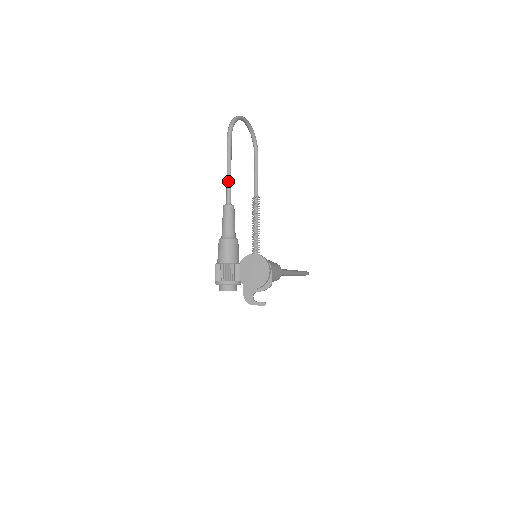
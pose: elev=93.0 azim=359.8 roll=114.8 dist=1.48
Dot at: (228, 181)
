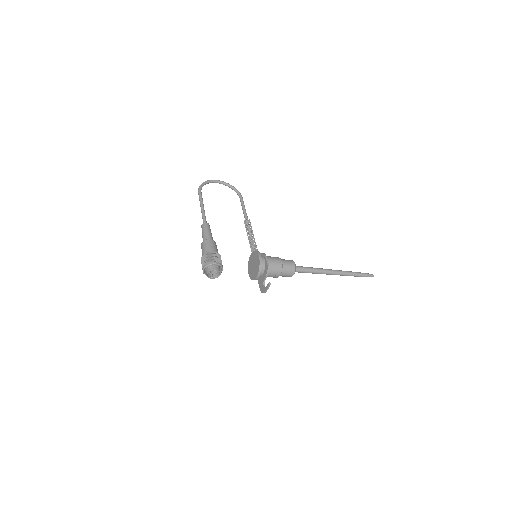
Dot at: (202, 213)
